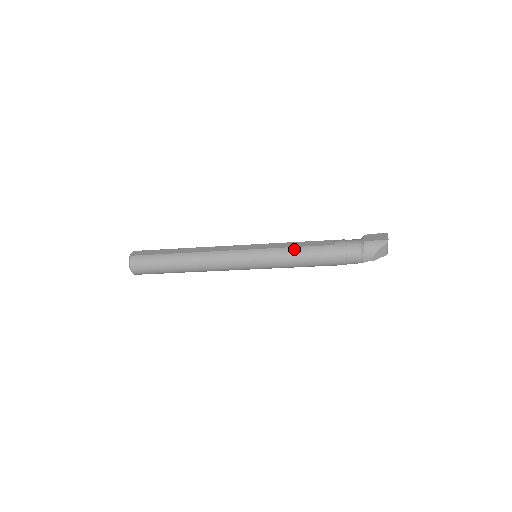
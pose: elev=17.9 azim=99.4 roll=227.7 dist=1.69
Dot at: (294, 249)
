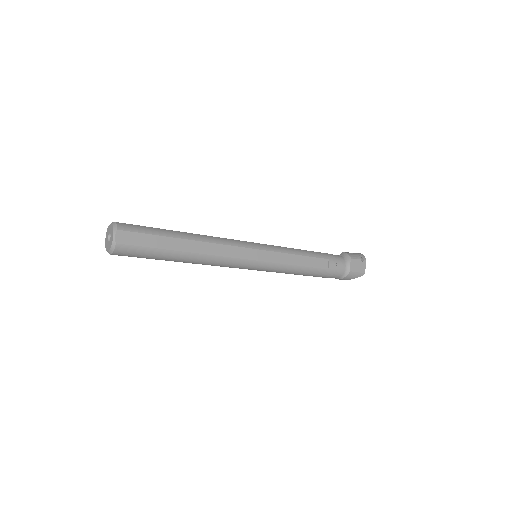
Dot at: (296, 268)
